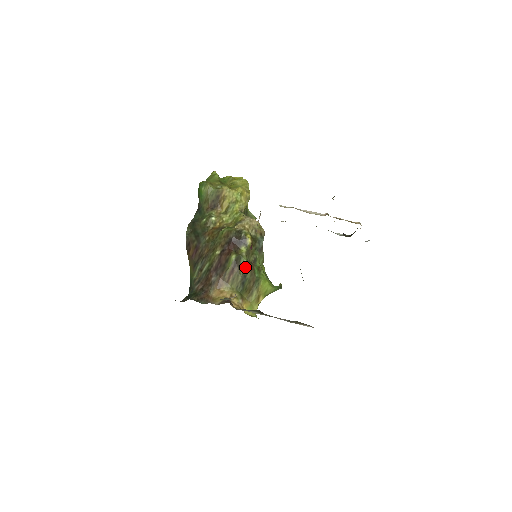
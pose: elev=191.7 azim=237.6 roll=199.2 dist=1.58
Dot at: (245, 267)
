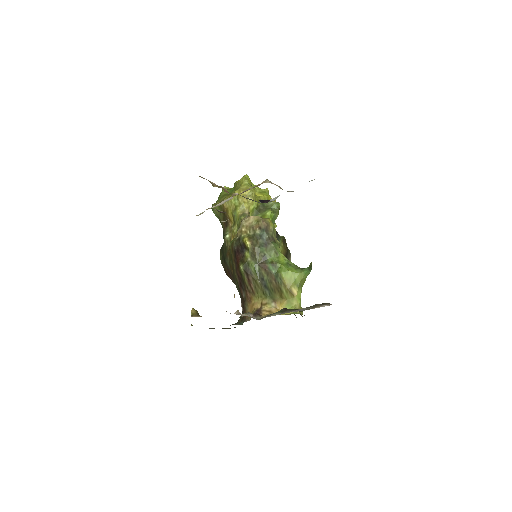
Dot at: (257, 271)
